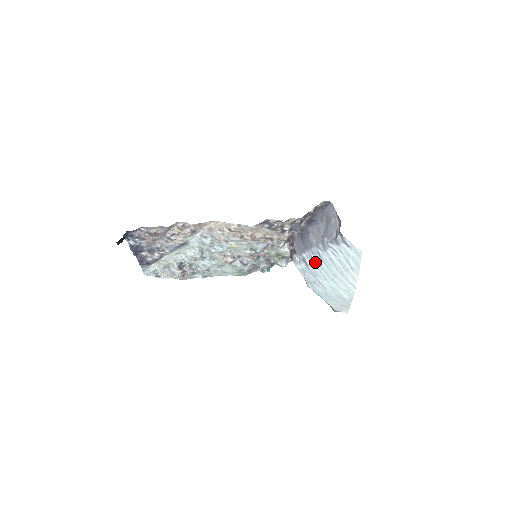
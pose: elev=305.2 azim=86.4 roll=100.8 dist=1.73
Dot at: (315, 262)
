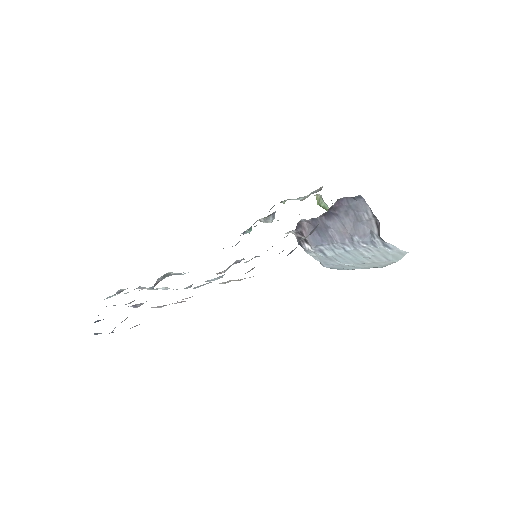
Dot at: (338, 254)
